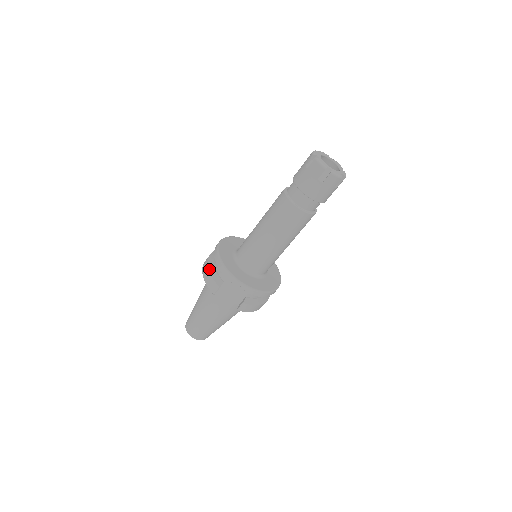
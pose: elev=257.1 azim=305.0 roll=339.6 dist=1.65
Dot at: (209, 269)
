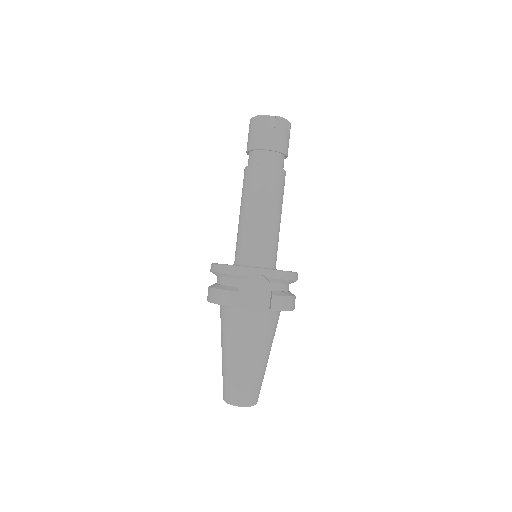
Dot at: (216, 288)
